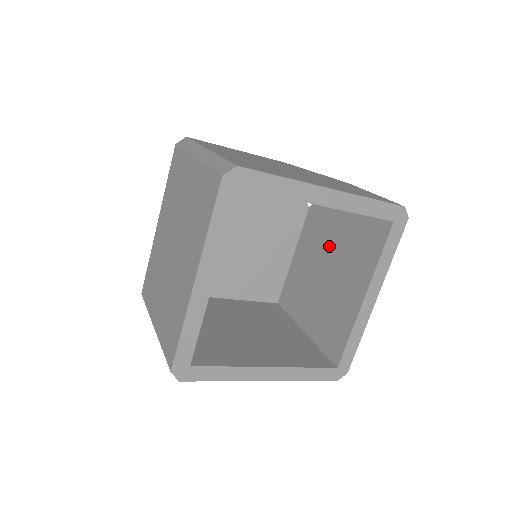
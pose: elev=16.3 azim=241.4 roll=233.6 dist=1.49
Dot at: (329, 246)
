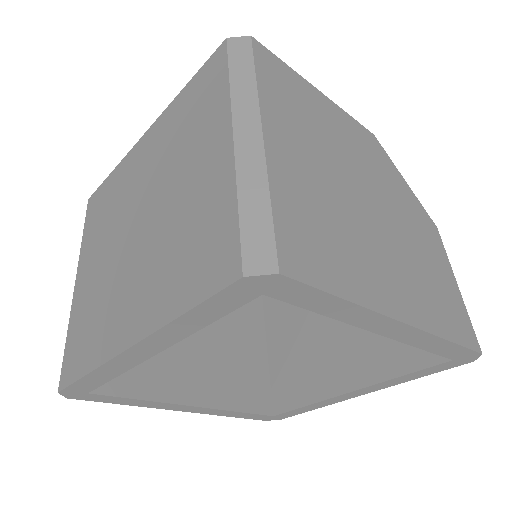
Dot at: occluded
